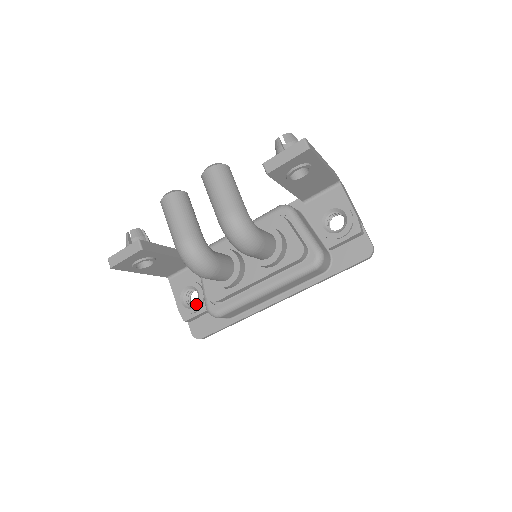
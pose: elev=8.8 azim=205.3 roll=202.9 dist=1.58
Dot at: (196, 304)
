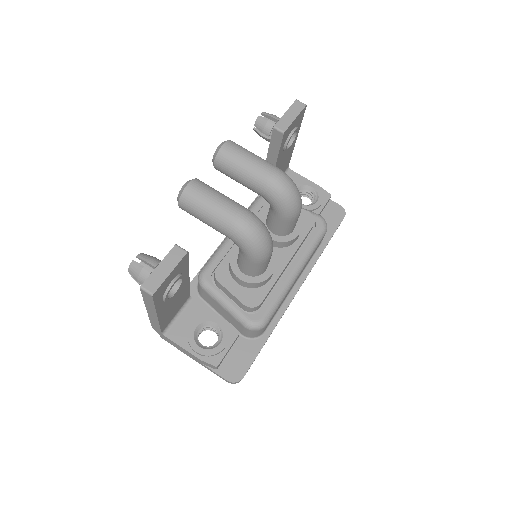
Dot at: (221, 337)
